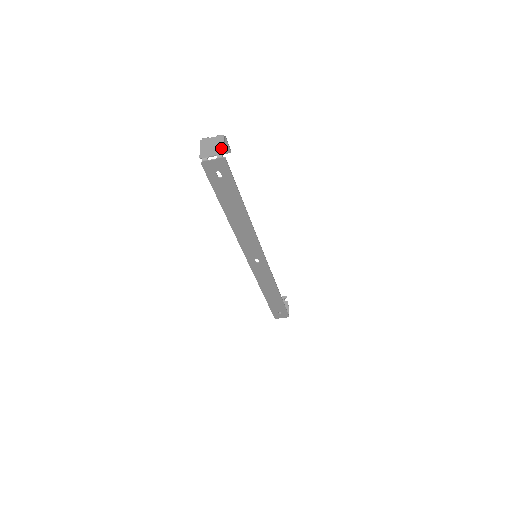
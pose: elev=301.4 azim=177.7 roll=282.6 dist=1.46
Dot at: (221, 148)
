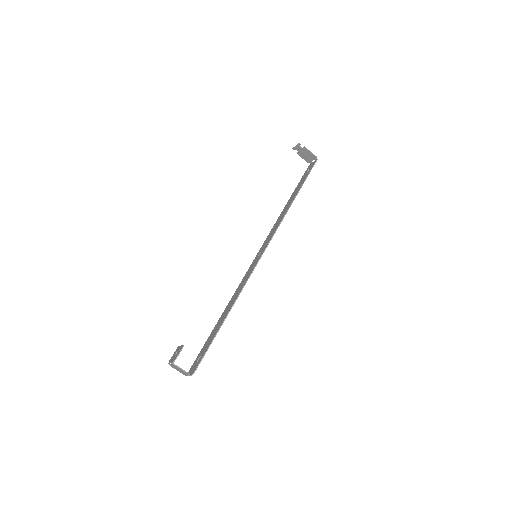
Dot at: (185, 372)
